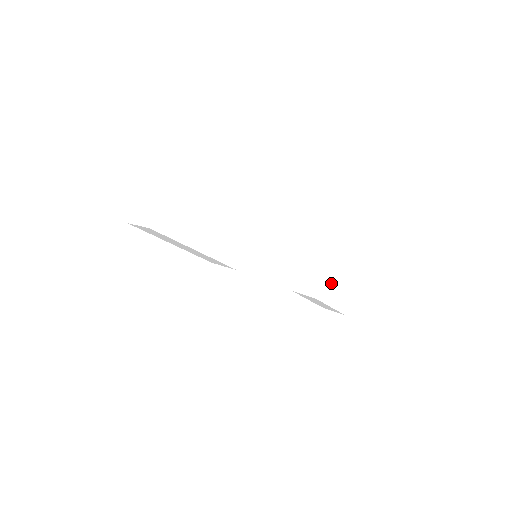
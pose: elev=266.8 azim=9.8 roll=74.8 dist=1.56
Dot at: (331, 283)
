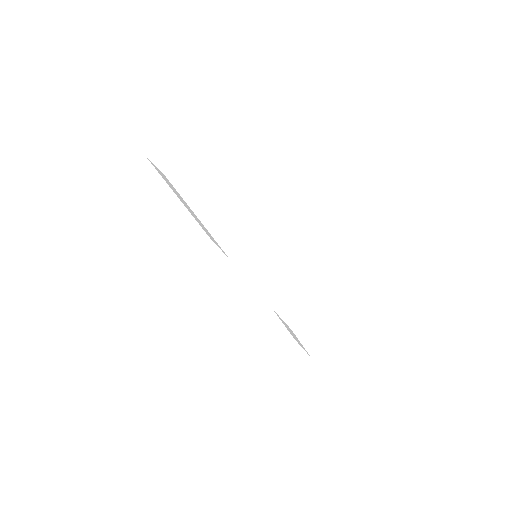
Dot at: (315, 322)
